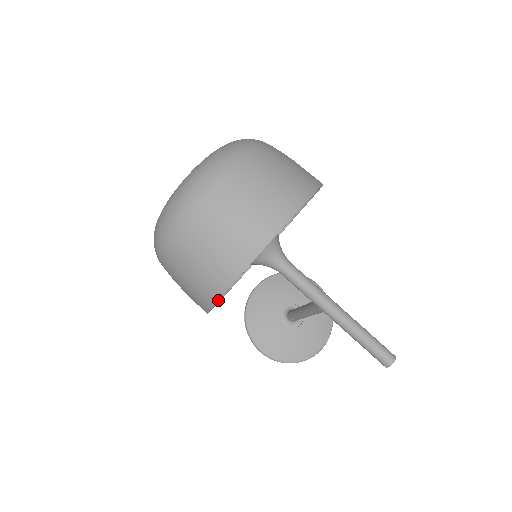
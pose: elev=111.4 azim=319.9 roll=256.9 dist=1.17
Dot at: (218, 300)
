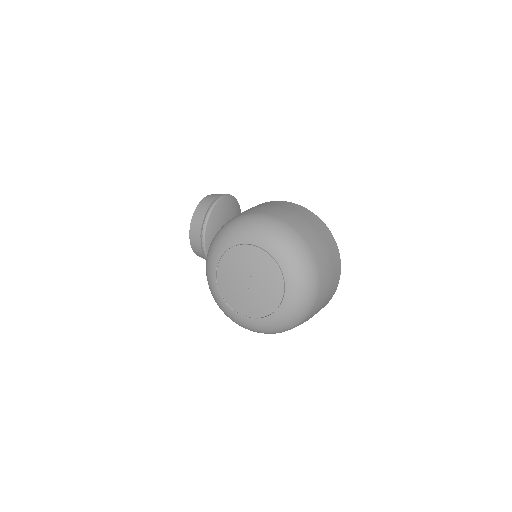
Dot at: occluded
